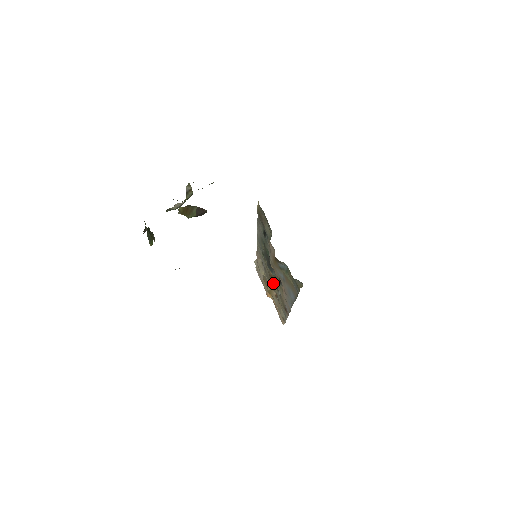
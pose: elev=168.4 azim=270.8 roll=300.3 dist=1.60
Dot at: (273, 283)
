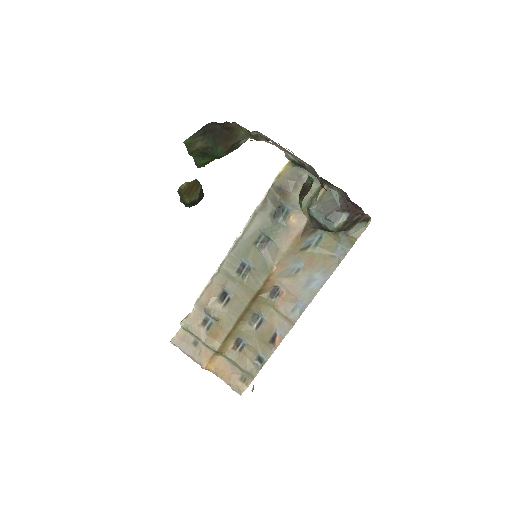
Dot at: (246, 314)
